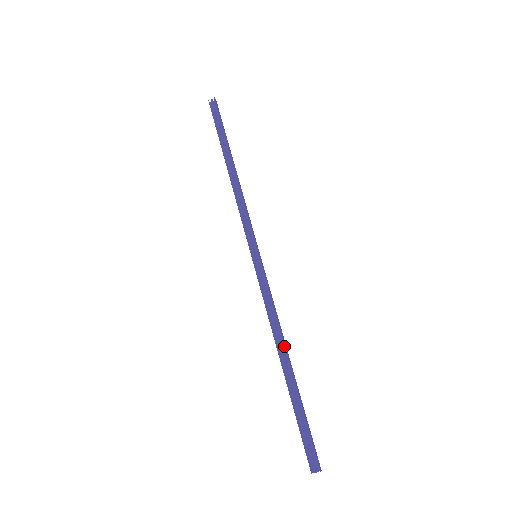
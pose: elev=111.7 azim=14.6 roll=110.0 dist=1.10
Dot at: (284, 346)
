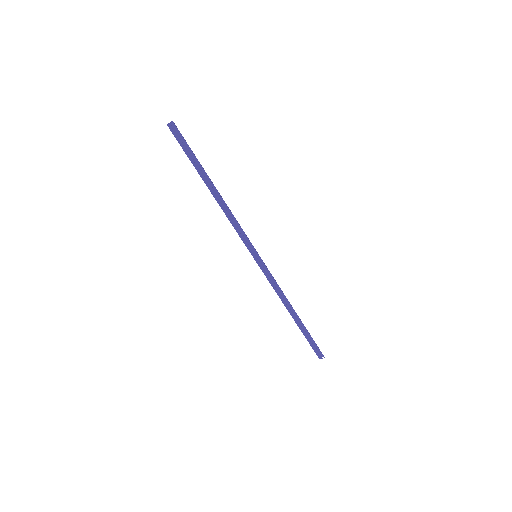
Dot at: (291, 306)
